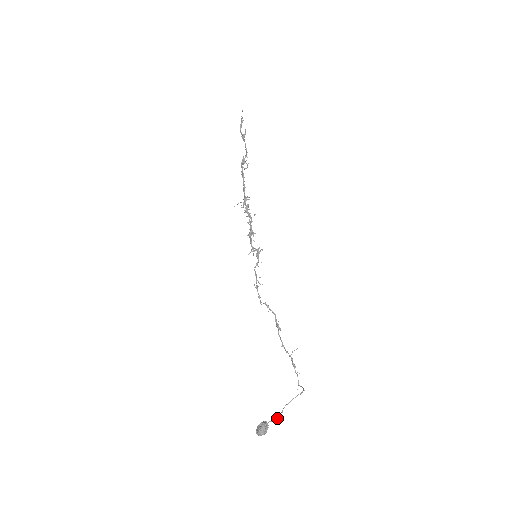
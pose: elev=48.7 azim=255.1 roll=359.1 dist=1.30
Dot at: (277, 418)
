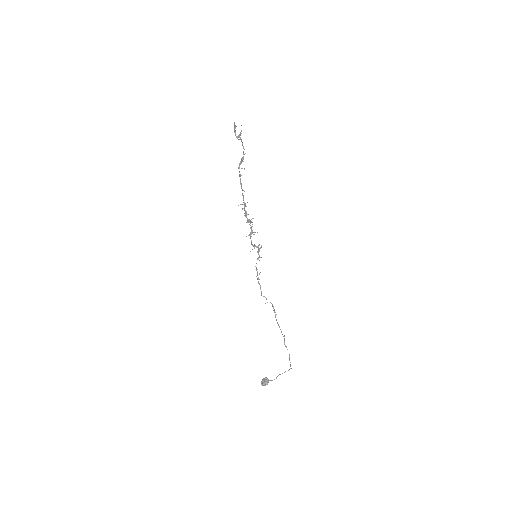
Dot at: (274, 379)
